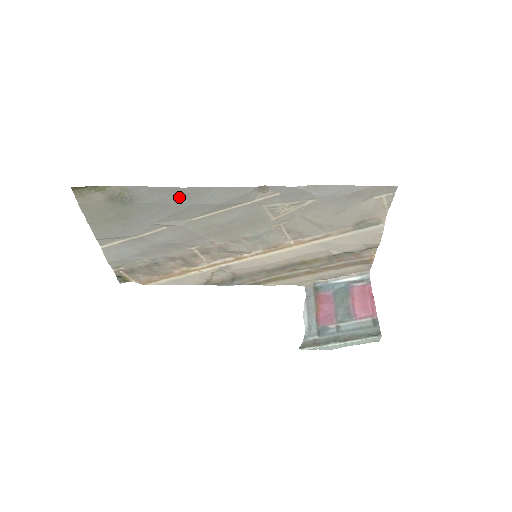
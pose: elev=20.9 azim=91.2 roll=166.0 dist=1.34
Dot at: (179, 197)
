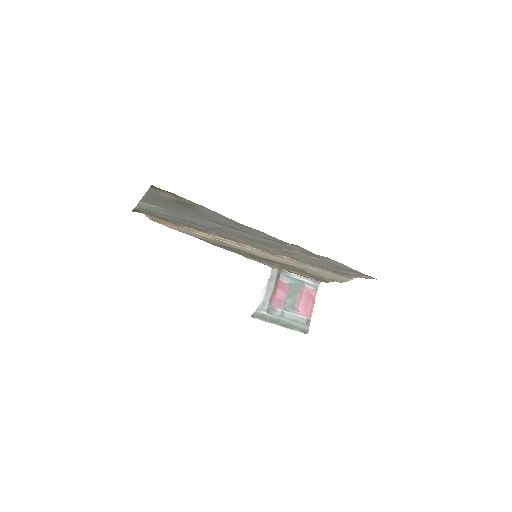
Dot at: (232, 223)
